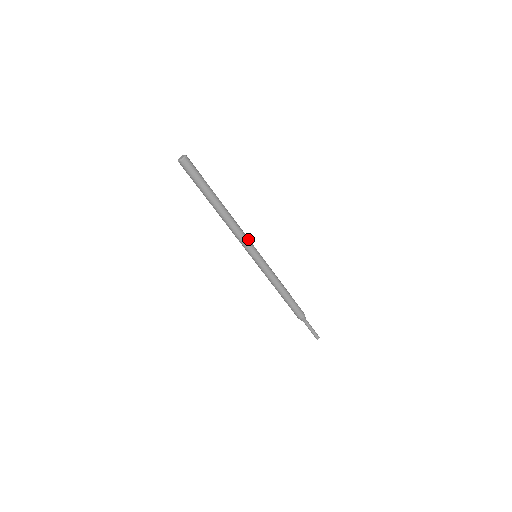
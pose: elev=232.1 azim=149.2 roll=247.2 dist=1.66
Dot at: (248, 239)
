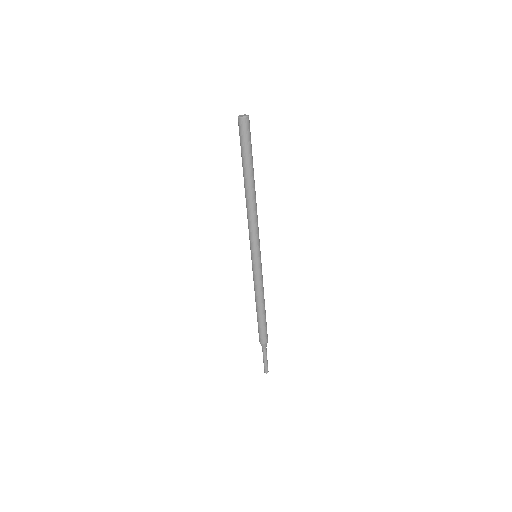
Dot at: occluded
